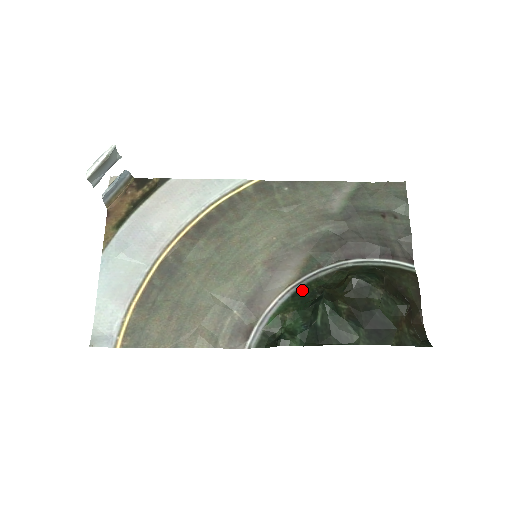
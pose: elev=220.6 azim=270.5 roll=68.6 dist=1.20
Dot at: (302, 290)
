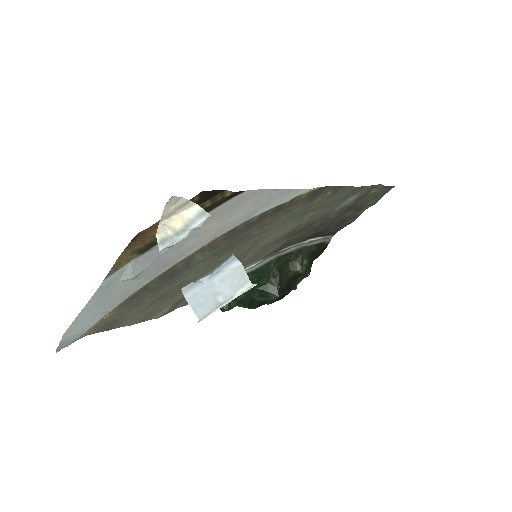
Dot at: (263, 269)
